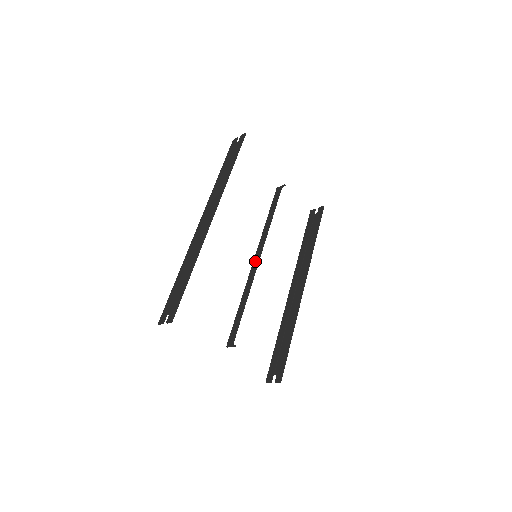
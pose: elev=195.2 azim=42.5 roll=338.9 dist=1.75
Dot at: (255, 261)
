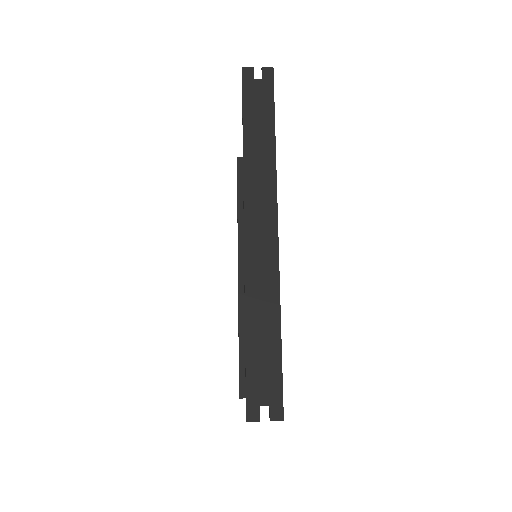
Dot at: occluded
